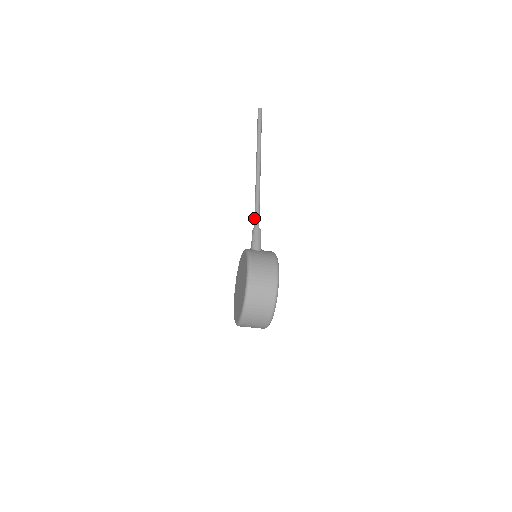
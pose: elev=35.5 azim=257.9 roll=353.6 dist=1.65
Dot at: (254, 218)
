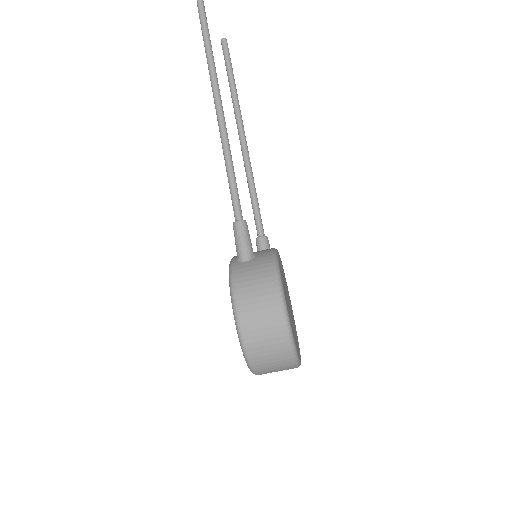
Dot at: occluded
